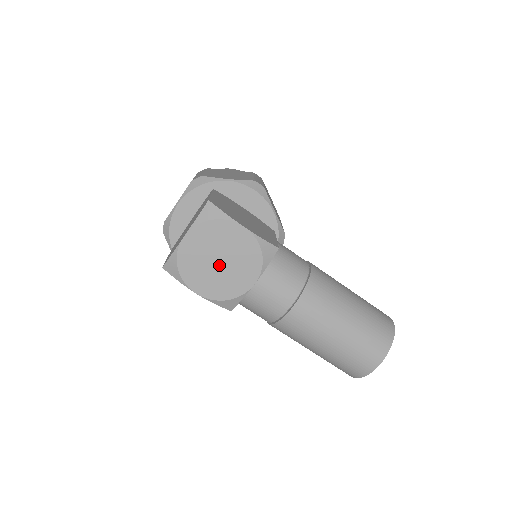
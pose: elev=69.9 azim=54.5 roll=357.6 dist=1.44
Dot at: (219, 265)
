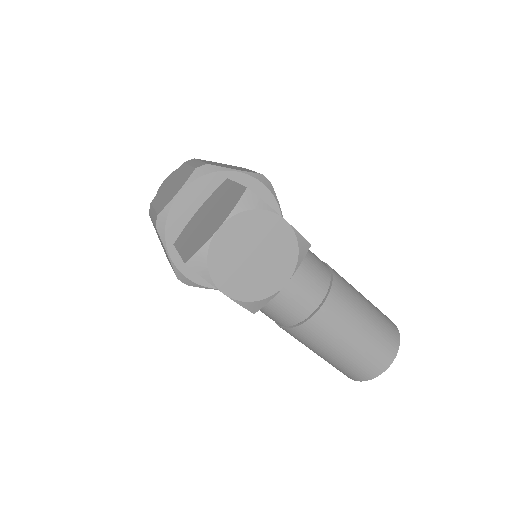
Dot at: (253, 261)
